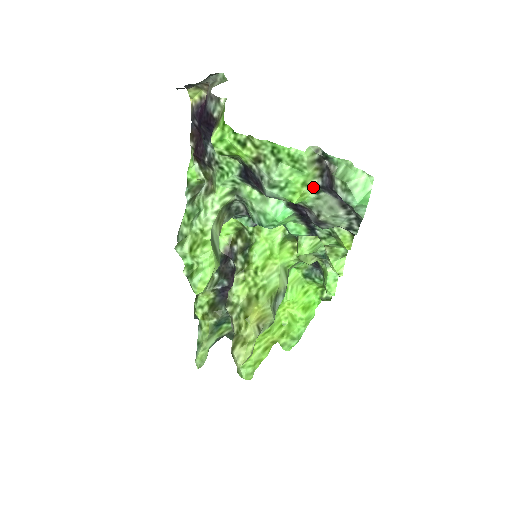
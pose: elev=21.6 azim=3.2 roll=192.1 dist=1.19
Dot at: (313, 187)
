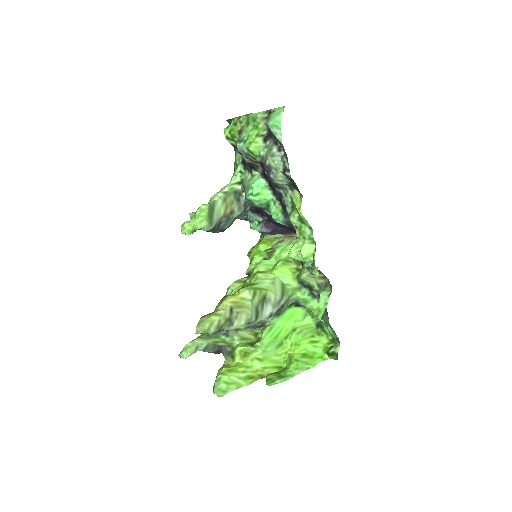
Dot at: (263, 137)
